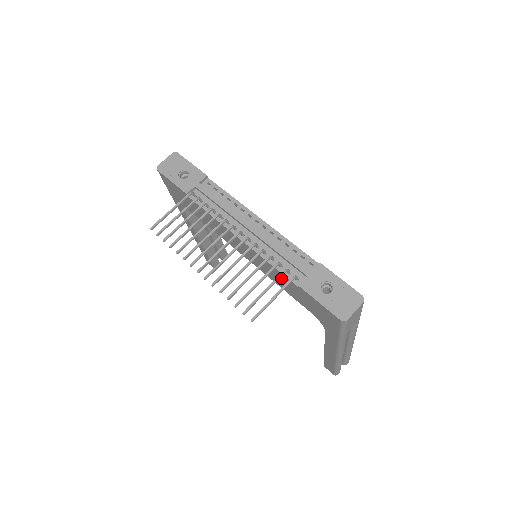
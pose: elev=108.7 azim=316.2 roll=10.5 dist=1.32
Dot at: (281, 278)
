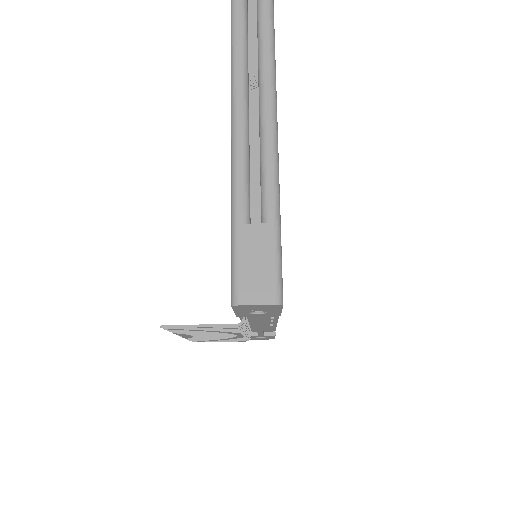
Dot at: occluded
